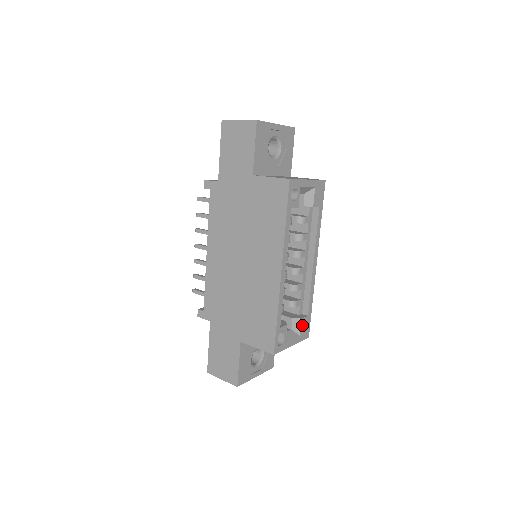
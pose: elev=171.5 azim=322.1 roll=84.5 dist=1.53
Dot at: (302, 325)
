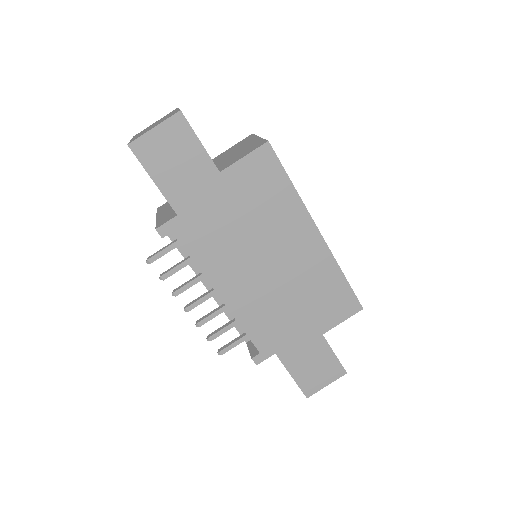
Dot at: occluded
